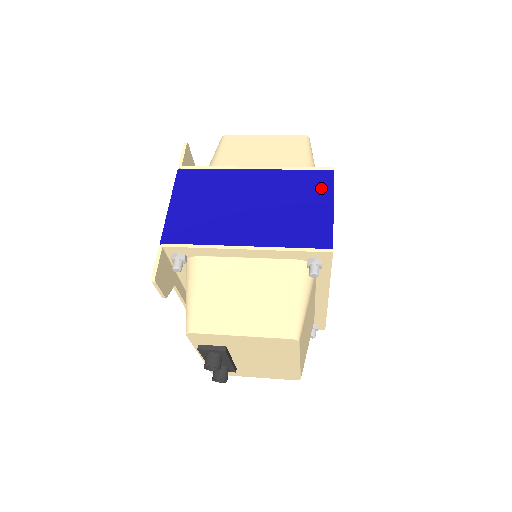
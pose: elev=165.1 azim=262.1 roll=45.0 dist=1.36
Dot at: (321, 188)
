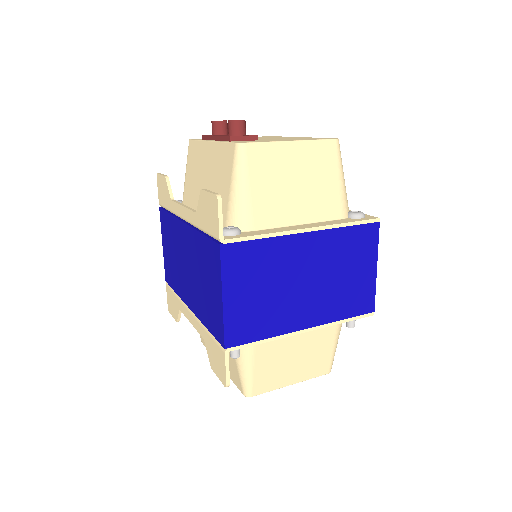
Dot at: (368, 247)
